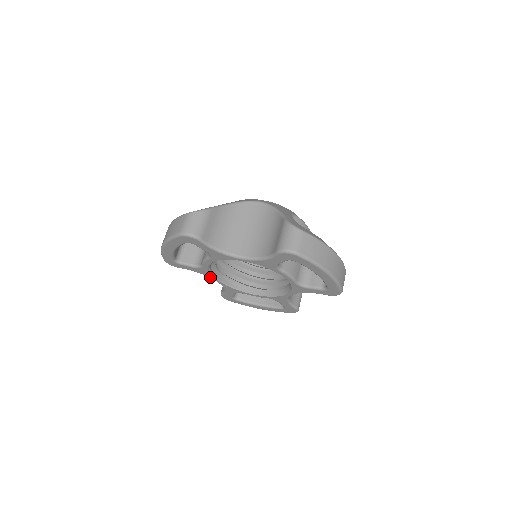
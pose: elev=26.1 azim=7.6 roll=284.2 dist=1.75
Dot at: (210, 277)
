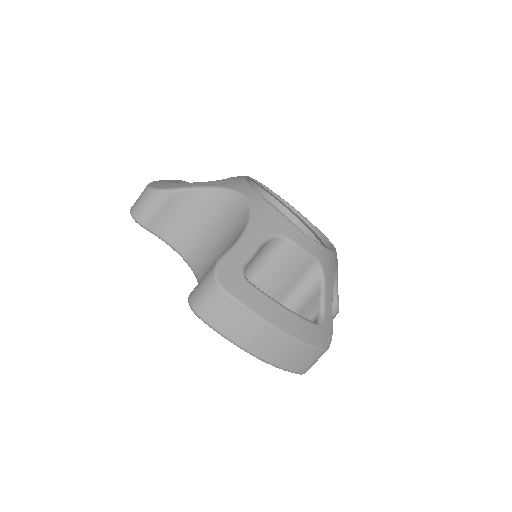
Dot at: occluded
